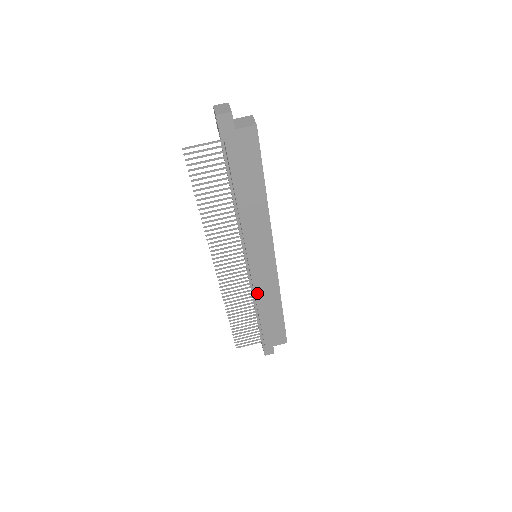
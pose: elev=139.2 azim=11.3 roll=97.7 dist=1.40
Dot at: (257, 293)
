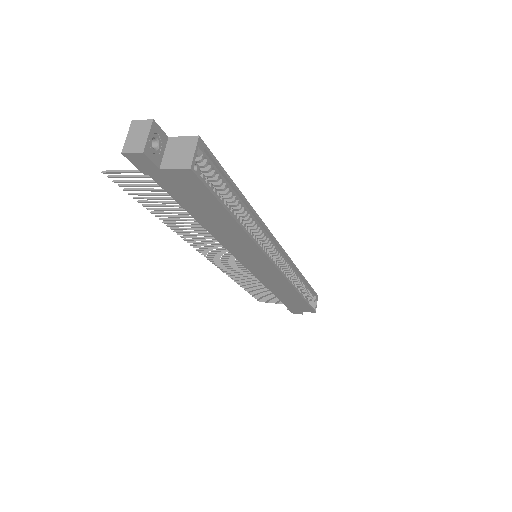
Dot at: (264, 282)
